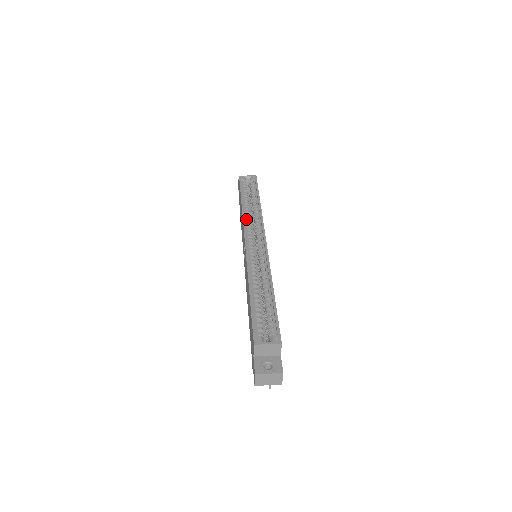
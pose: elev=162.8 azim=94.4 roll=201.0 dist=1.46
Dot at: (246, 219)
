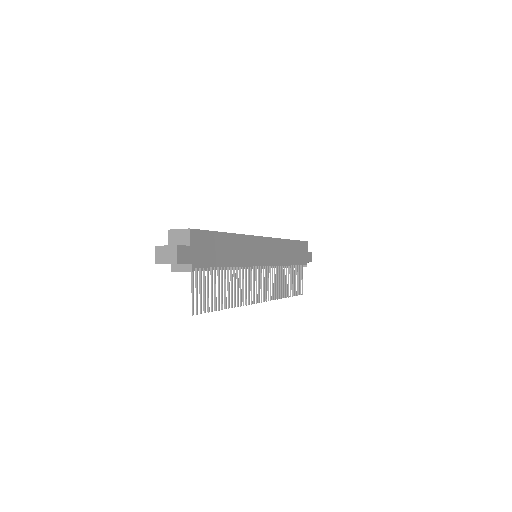
Dot at: occluded
